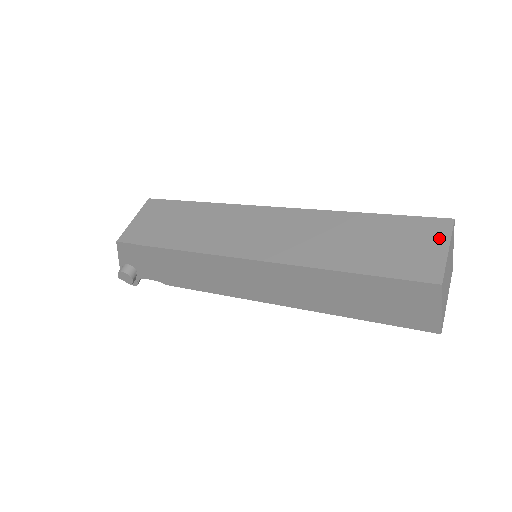
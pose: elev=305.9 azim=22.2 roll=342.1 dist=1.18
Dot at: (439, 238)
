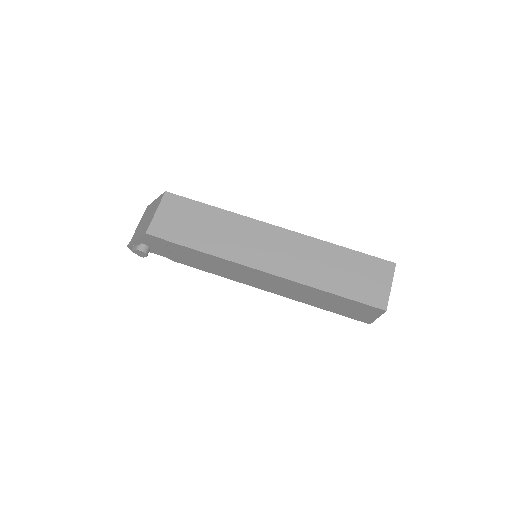
Dot at: (387, 277)
